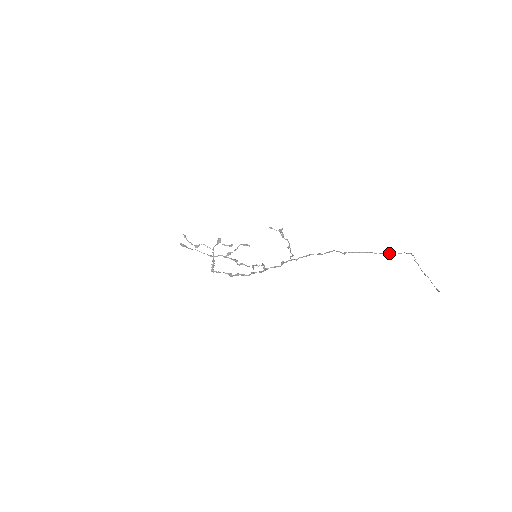
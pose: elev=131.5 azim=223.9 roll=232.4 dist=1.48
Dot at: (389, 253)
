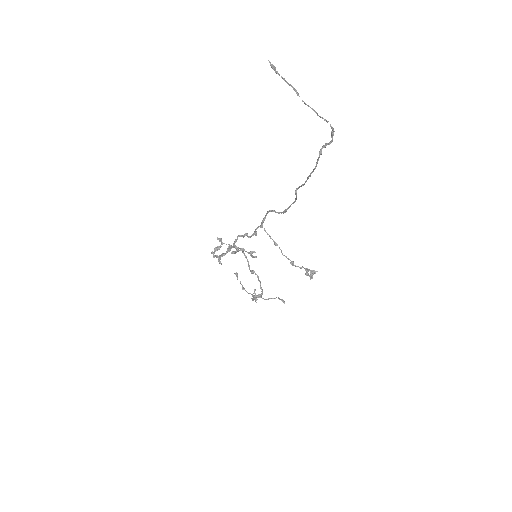
Dot at: (320, 151)
